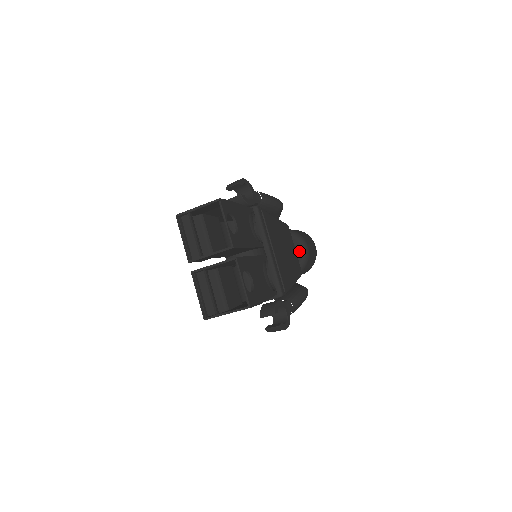
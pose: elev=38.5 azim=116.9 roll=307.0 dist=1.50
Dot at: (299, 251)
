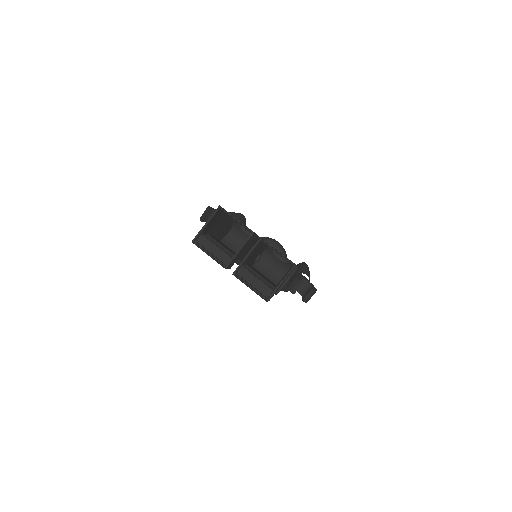
Dot at: occluded
